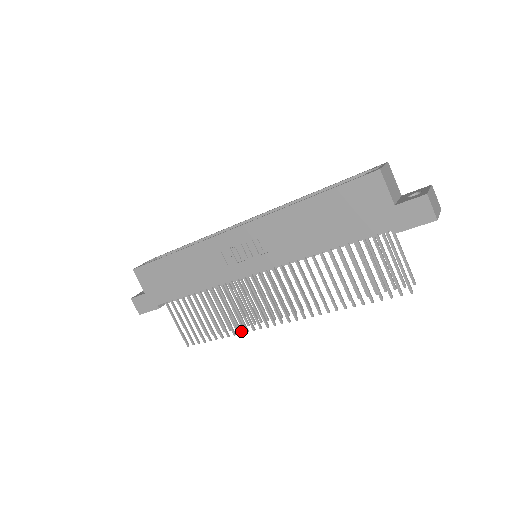
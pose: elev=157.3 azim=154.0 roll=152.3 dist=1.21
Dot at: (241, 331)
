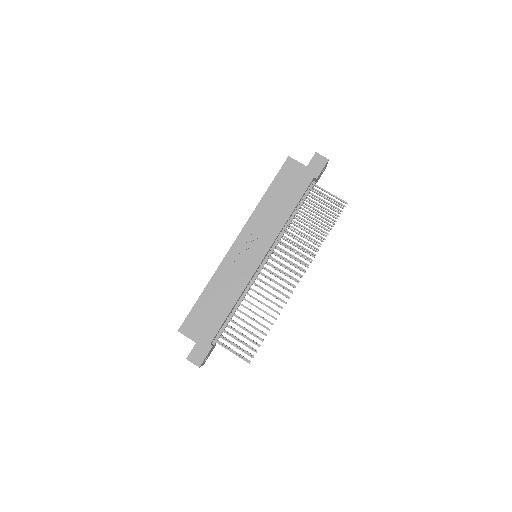
Dot at: (278, 312)
